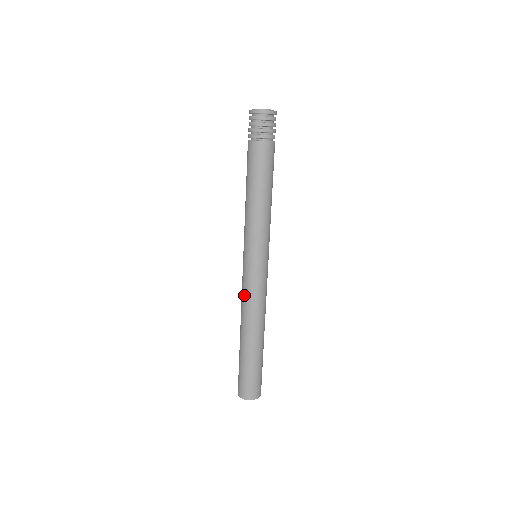
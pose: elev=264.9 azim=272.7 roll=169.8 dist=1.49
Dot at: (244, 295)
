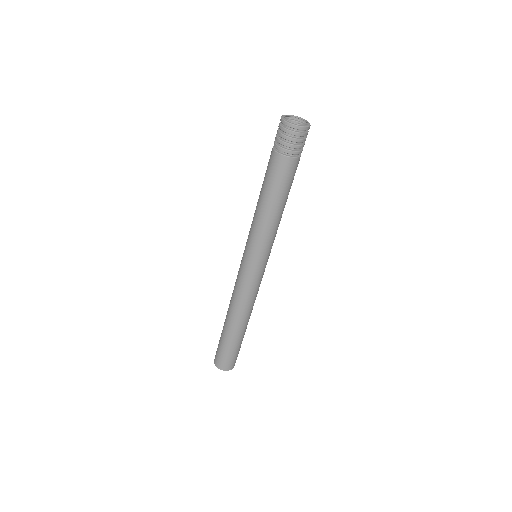
Dot at: (238, 290)
